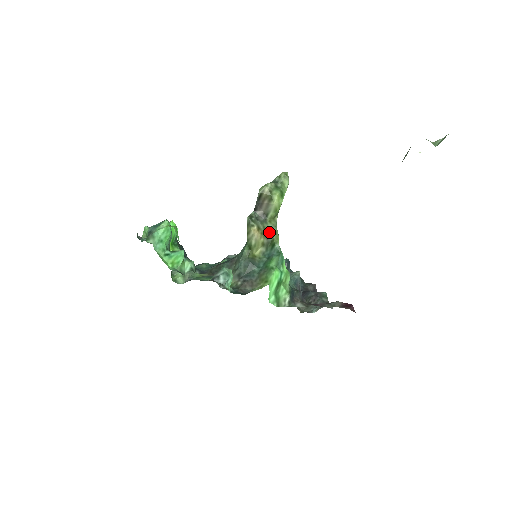
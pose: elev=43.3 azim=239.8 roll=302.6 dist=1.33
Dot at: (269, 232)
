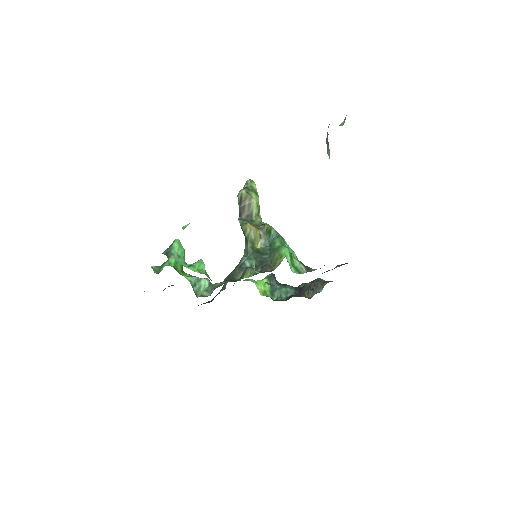
Dot at: (260, 225)
